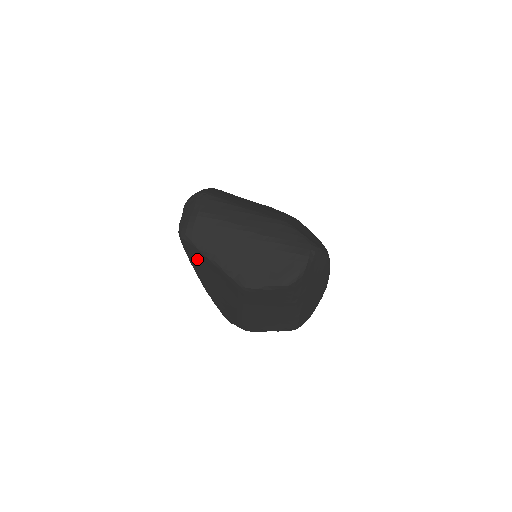
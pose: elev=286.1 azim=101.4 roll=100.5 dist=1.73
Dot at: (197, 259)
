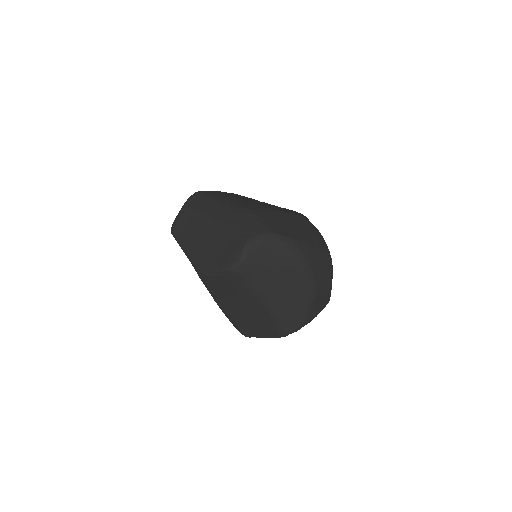
Dot at: occluded
